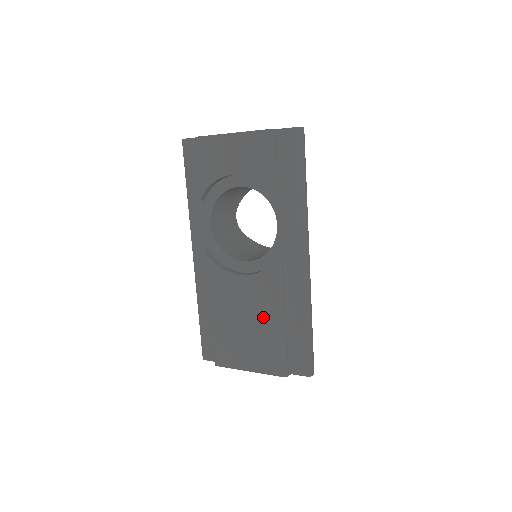
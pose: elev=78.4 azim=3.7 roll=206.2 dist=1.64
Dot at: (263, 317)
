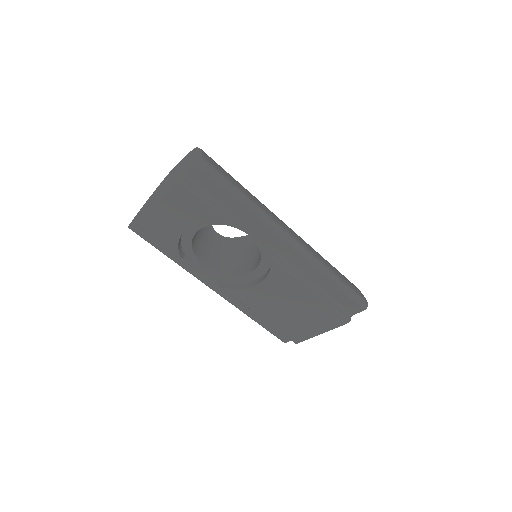
Dot at: (298, 299)
